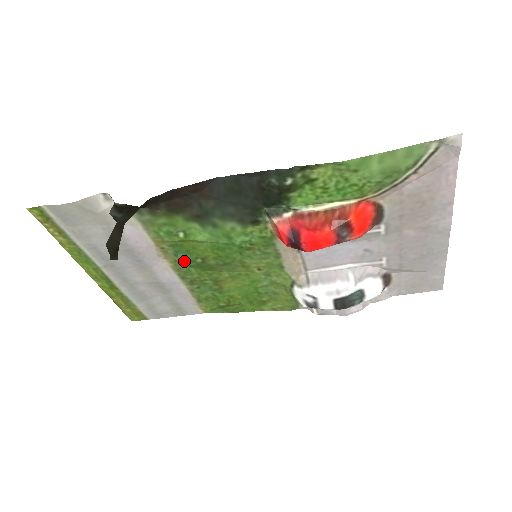
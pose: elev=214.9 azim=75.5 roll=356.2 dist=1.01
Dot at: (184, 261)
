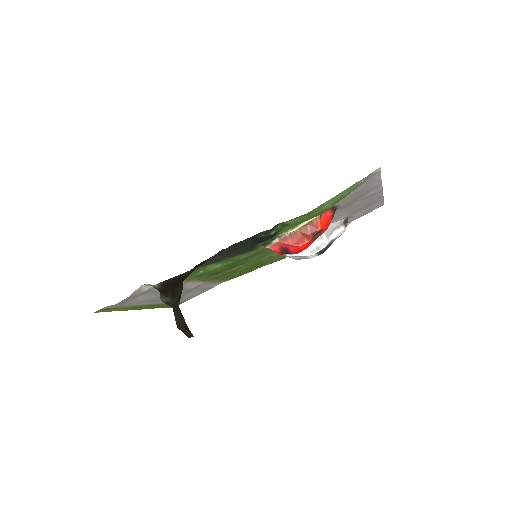
Dot at: occluded
